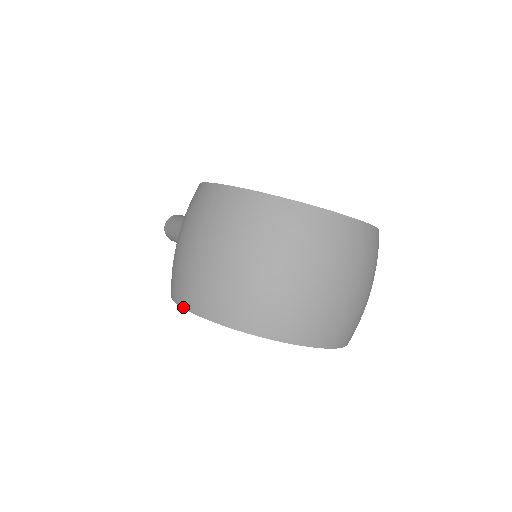
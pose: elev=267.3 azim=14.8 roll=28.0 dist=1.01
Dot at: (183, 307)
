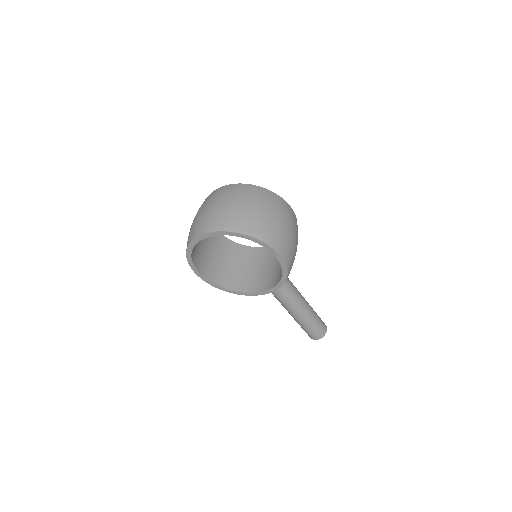
Dot at: (191, 268)
